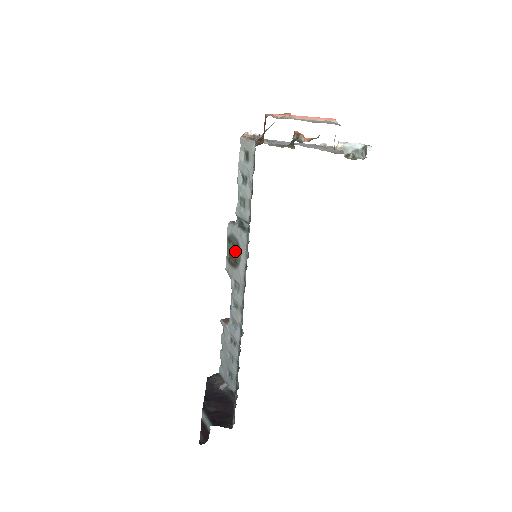
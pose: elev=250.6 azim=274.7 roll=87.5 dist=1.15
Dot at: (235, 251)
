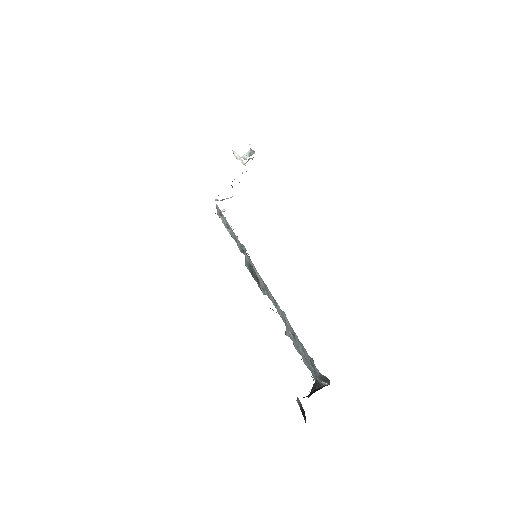
Dot at: (252, 271)
